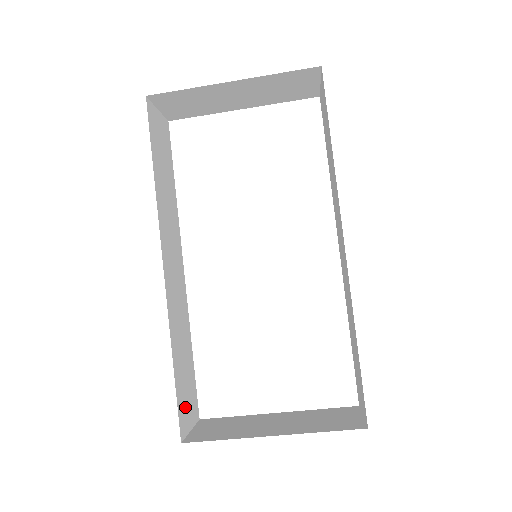
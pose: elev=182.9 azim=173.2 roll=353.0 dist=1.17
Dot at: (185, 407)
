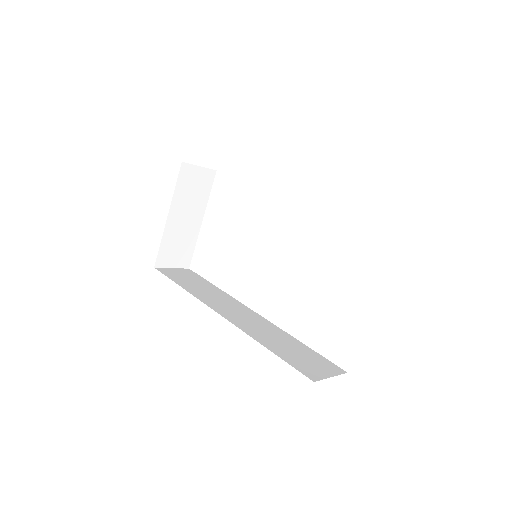
Dot at: (309, 367)
